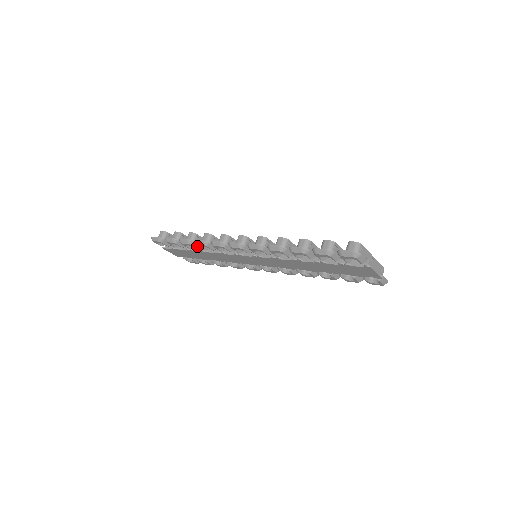
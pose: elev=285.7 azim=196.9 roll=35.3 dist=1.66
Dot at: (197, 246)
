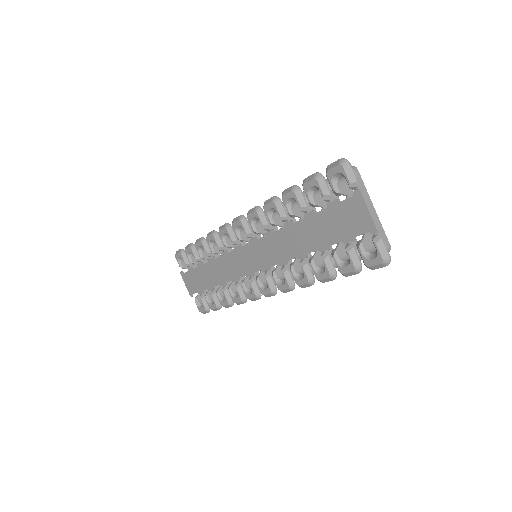
Dot at: (208, 249)
